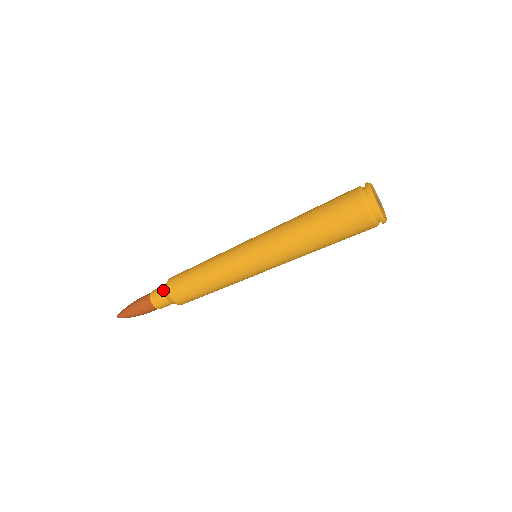
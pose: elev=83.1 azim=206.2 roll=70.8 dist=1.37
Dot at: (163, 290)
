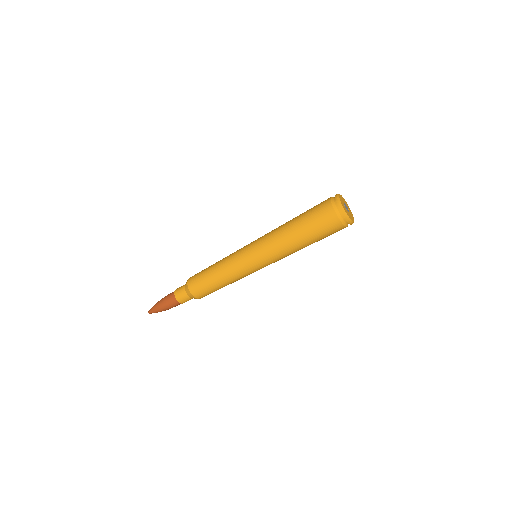
Dot at: (185, 292)
